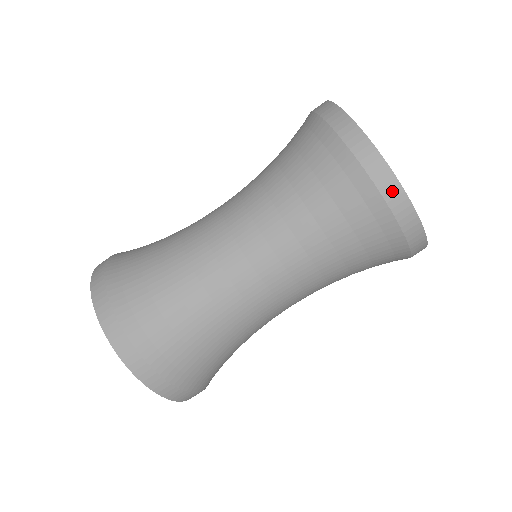
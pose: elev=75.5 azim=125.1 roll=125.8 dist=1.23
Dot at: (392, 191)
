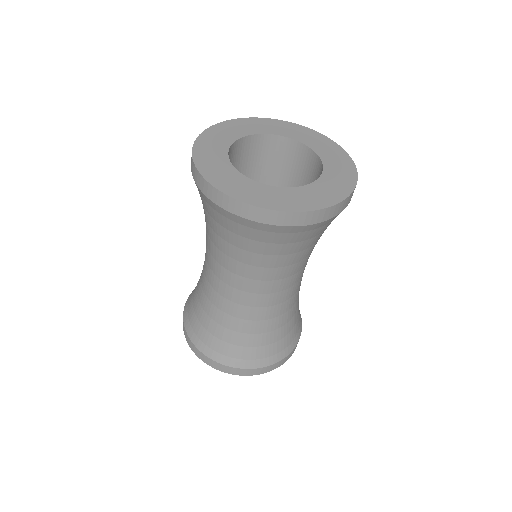
Dot at: (292, 219)
